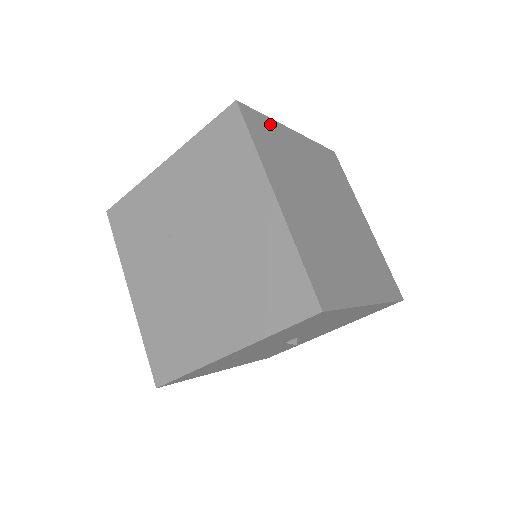
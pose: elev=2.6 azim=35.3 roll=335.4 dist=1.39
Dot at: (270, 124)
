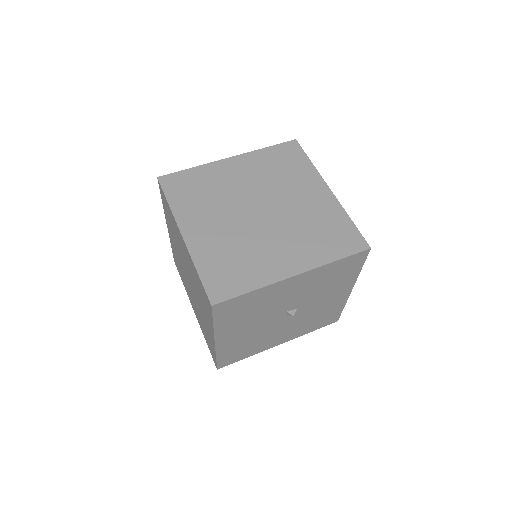
Dot at: (195, 172)
